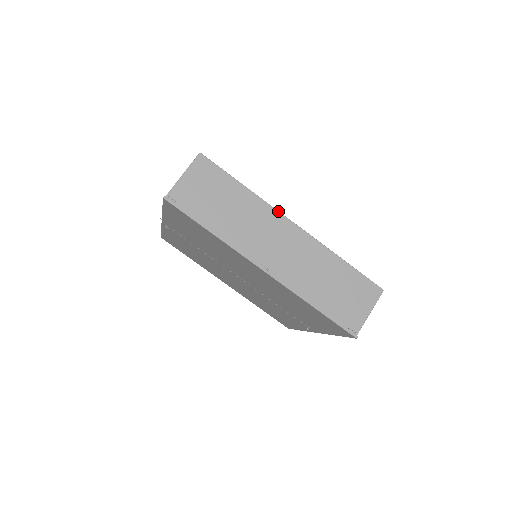
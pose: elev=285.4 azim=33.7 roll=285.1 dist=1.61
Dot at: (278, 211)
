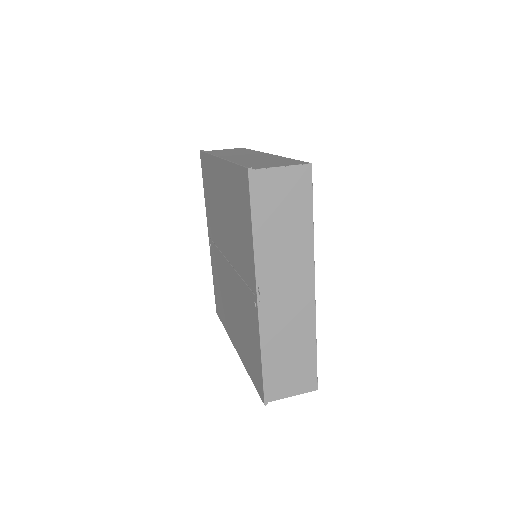
Dot at: occluded
